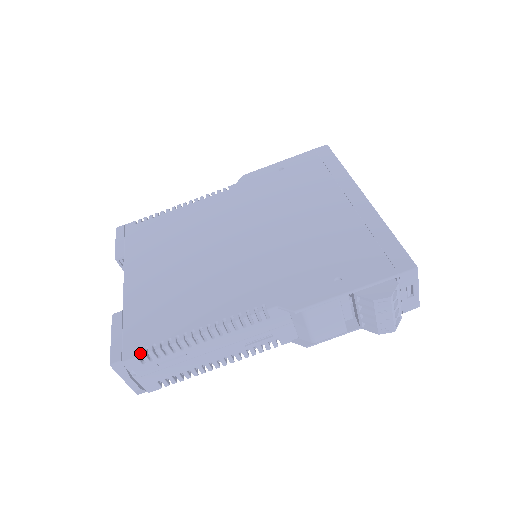
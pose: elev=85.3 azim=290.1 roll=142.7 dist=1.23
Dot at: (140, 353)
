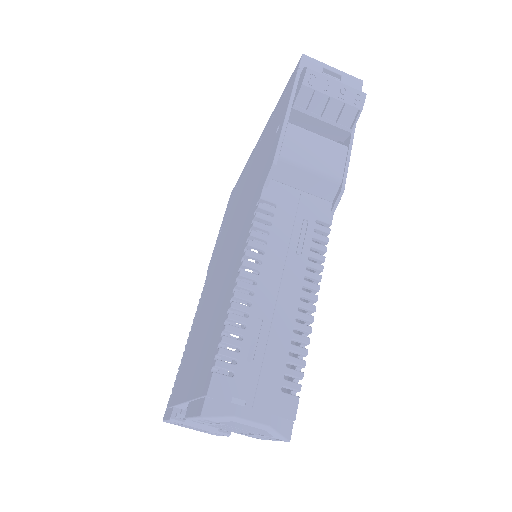
Dot at: (213, 366)
